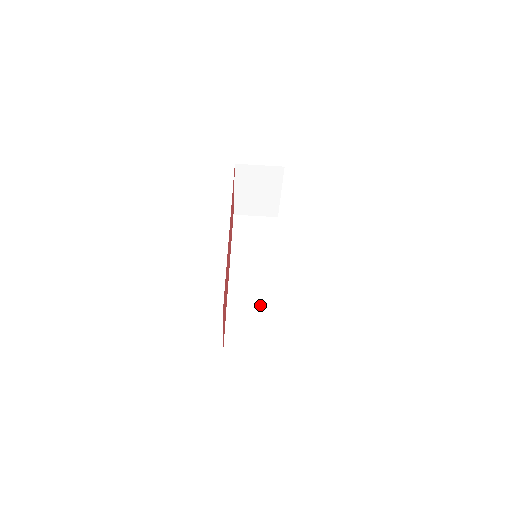
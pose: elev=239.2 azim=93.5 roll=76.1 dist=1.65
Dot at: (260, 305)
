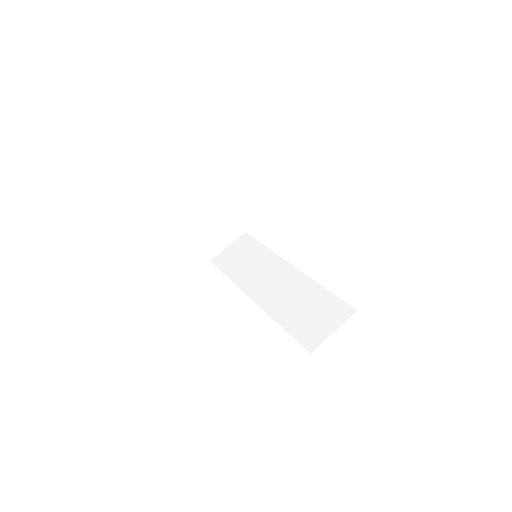
Dot at: (296, 292)
